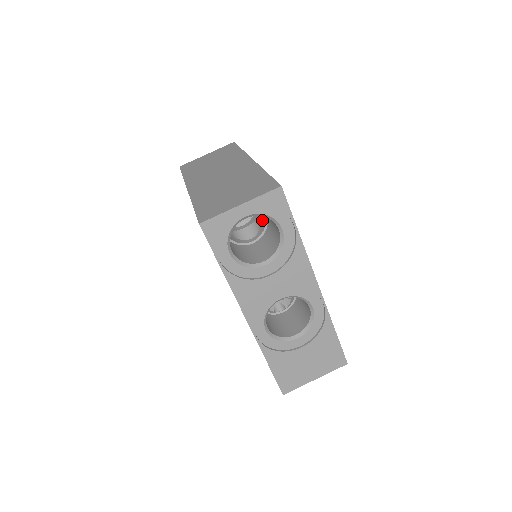
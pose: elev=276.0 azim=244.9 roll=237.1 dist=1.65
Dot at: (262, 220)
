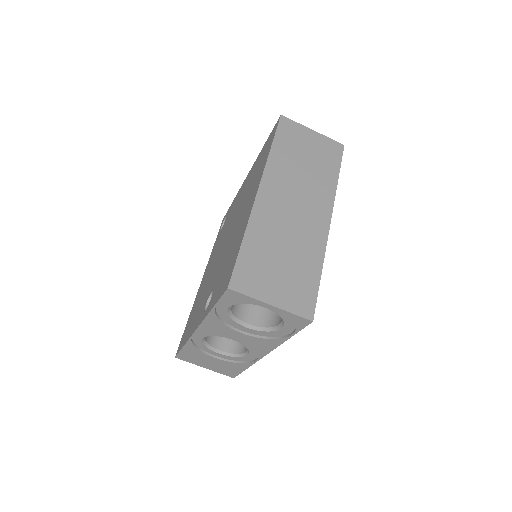
Dot at: occluded
